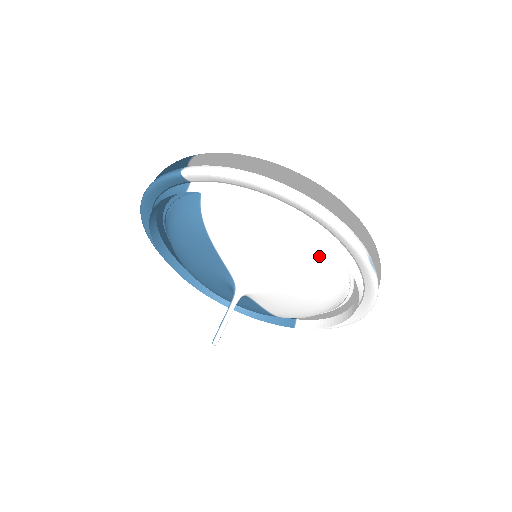
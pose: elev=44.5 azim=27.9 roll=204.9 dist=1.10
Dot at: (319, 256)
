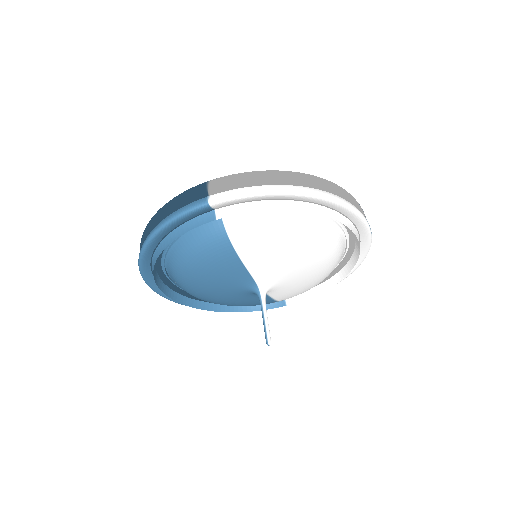
Dot at: (332, 237)
